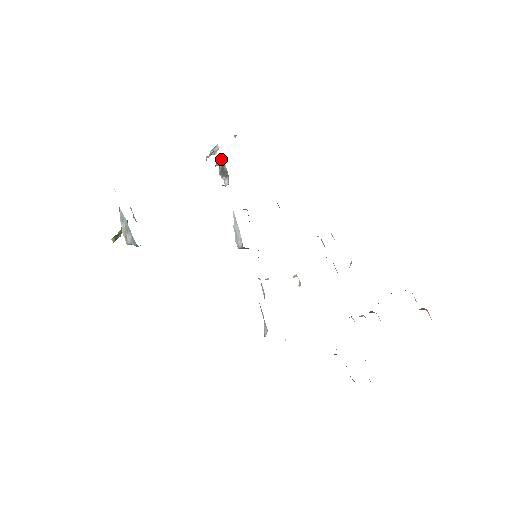
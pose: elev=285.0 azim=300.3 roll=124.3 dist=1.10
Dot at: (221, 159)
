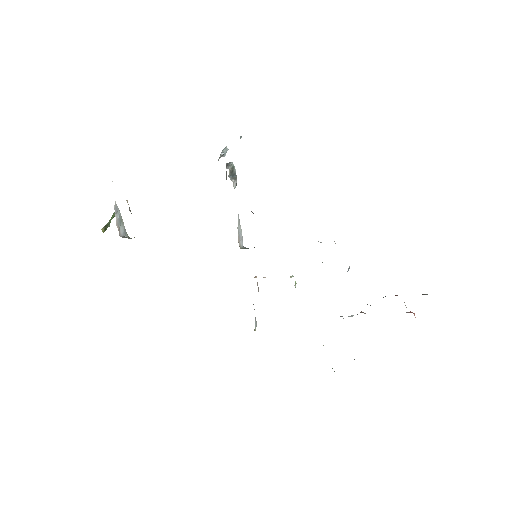
Dot at: (231, 162)
